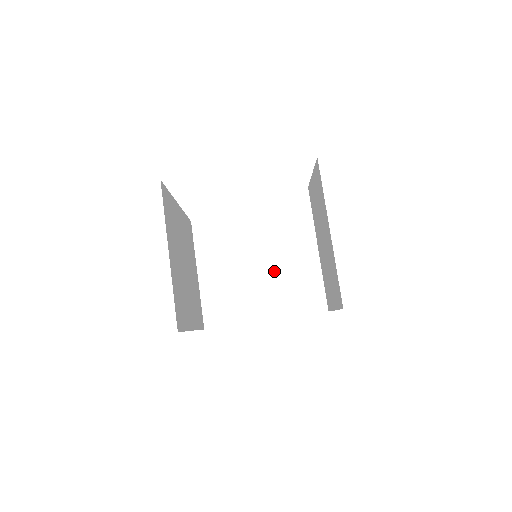
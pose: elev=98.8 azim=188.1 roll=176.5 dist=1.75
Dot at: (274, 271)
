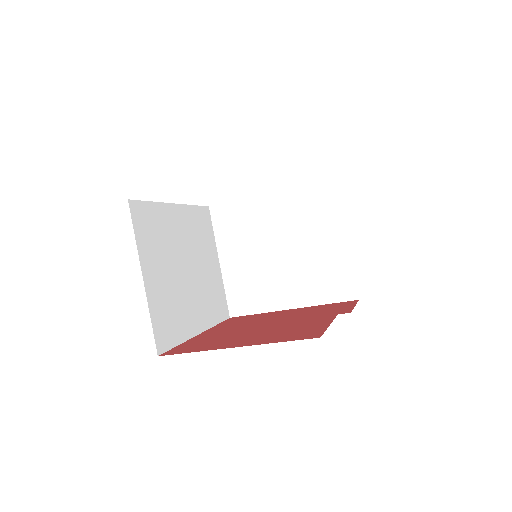
Dot at: (296, 256)
